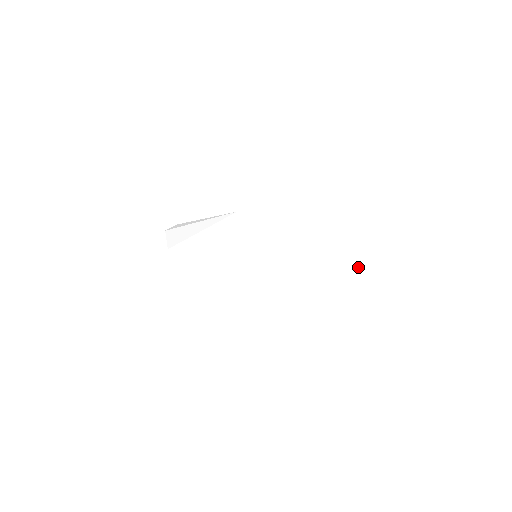
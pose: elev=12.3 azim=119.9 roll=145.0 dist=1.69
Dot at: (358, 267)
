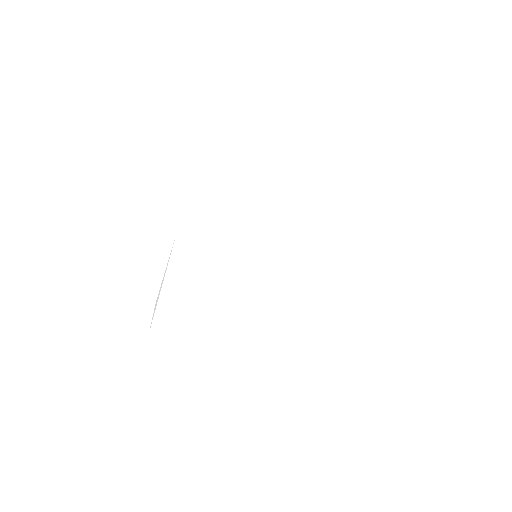
Dot at: (372, 167)
